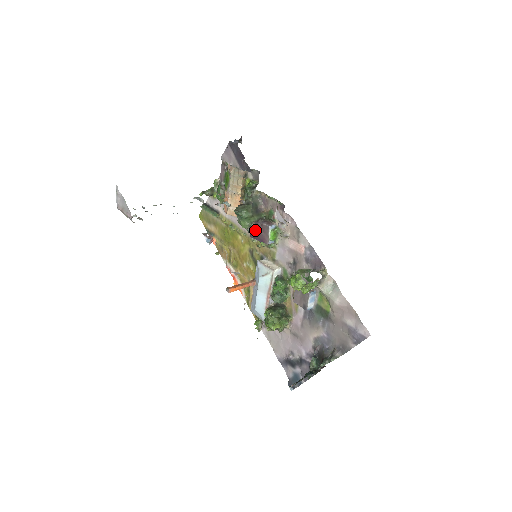
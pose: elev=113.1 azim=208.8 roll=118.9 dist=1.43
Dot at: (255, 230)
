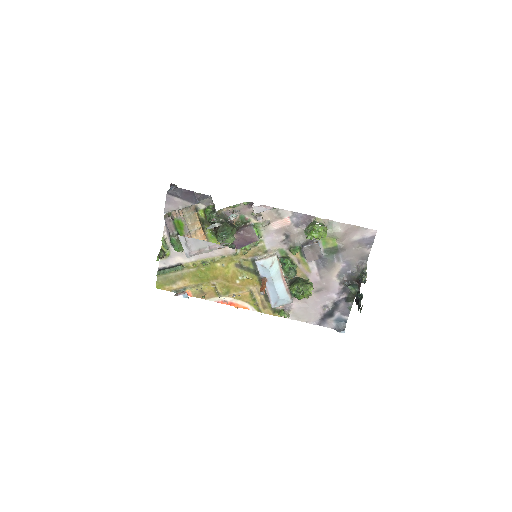
Dot at: (239, 240)
